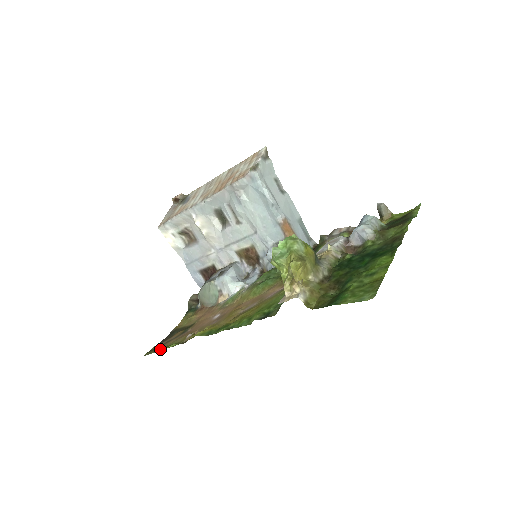
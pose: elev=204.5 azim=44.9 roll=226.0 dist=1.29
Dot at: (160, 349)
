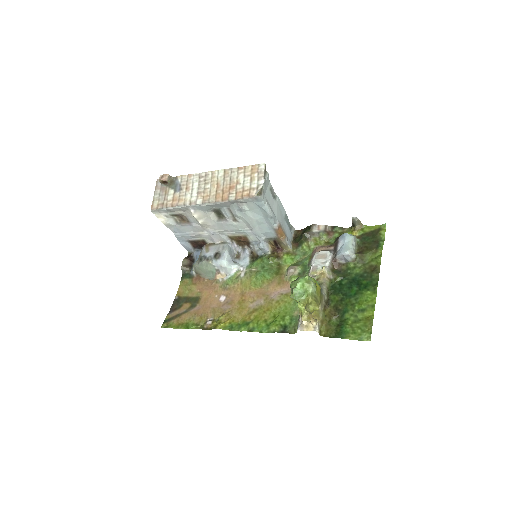
Dot at: (179, 325)
